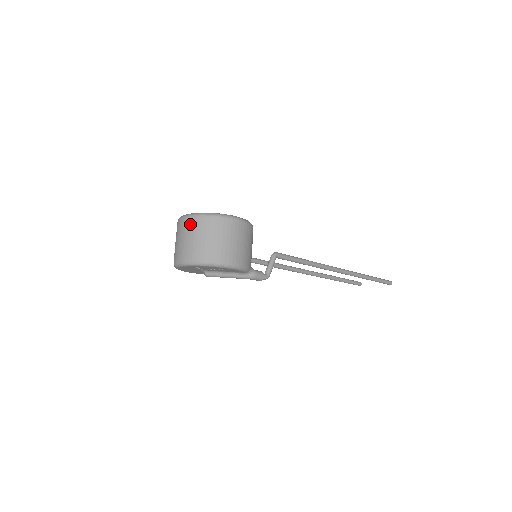
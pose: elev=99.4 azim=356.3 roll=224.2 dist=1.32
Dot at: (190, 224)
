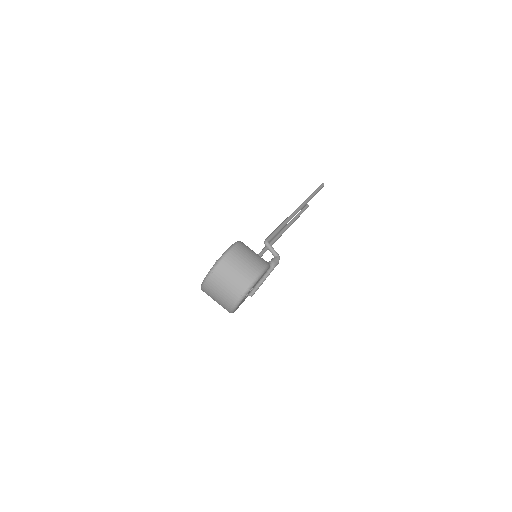
Dot at: (214, 280)
